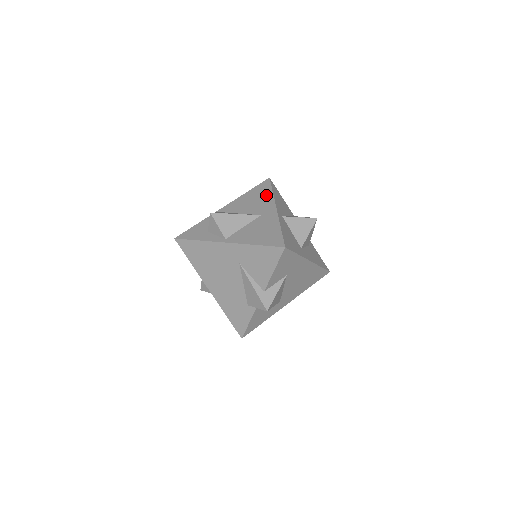
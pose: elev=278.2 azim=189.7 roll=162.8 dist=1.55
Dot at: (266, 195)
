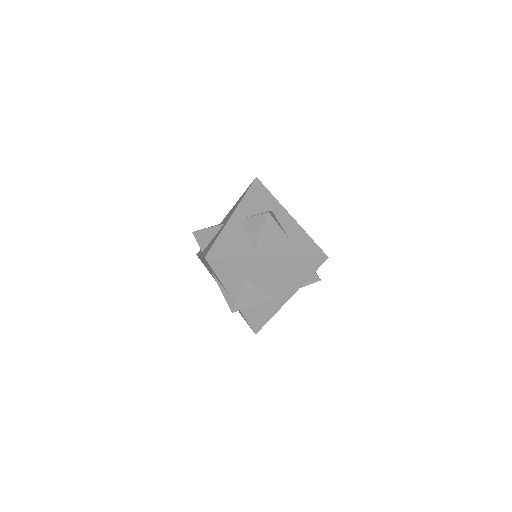
Dot at: (240, 199)
